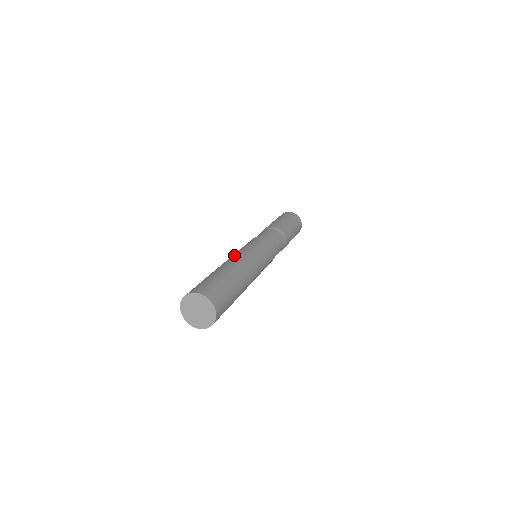
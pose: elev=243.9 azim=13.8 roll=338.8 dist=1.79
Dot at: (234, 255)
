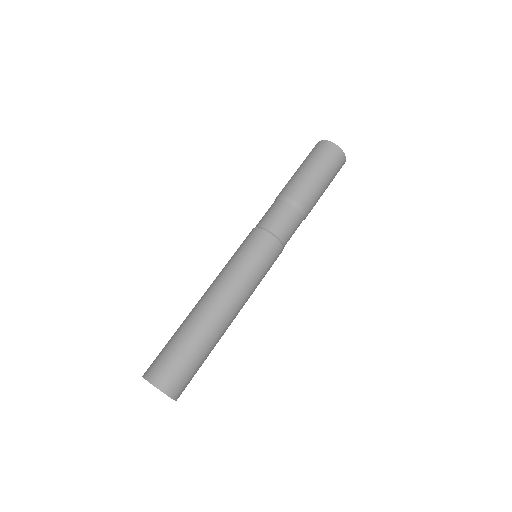
Dot at: occluded
